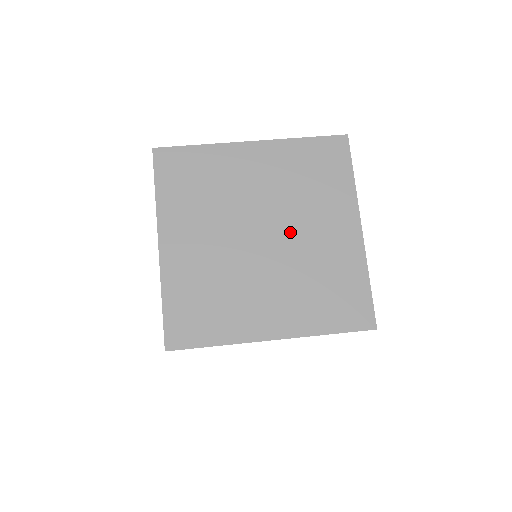
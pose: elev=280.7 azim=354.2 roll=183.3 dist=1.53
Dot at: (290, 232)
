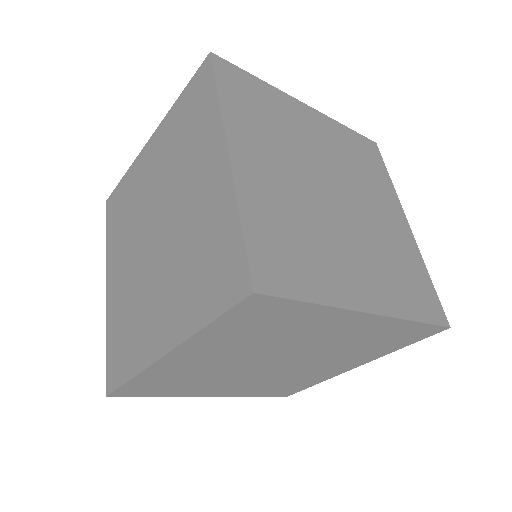
Dot at: (357, 202)
